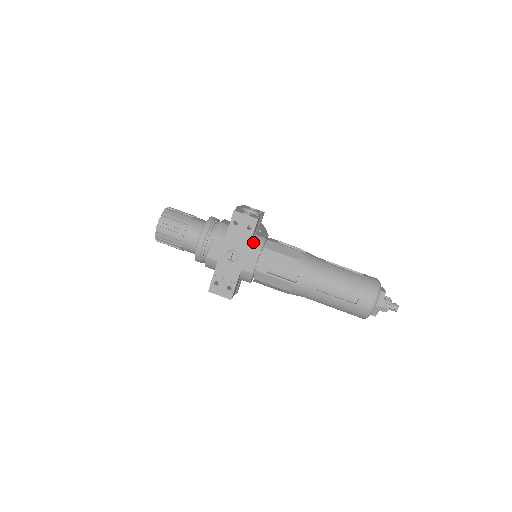
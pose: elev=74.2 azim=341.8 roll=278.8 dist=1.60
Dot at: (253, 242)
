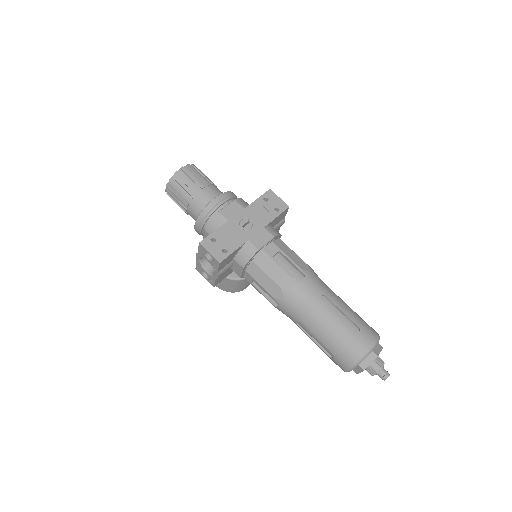
Dot at: (271, 227)
